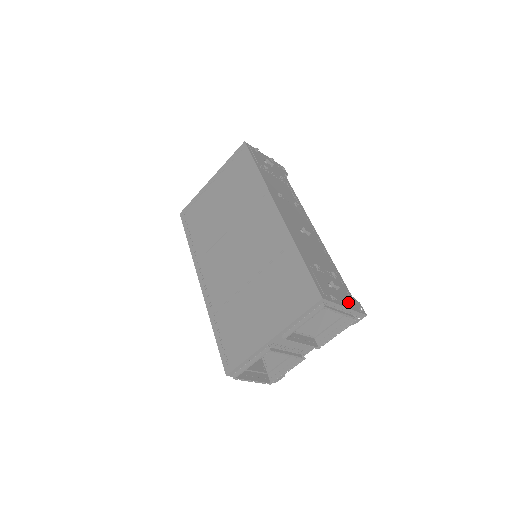
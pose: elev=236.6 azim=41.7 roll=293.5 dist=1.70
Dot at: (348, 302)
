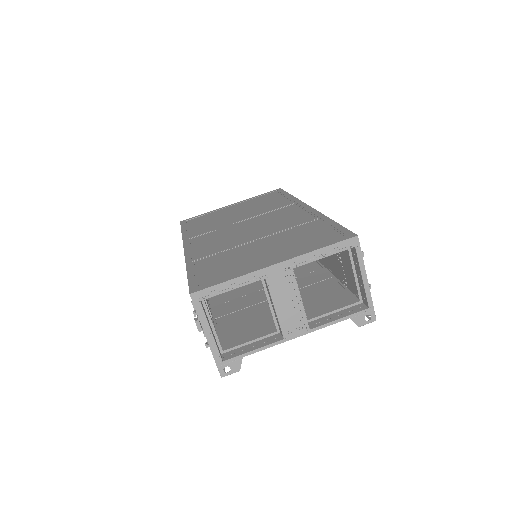
Dot at: occluded
